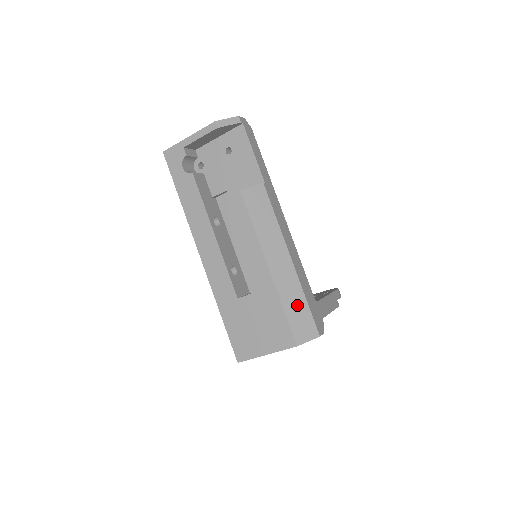
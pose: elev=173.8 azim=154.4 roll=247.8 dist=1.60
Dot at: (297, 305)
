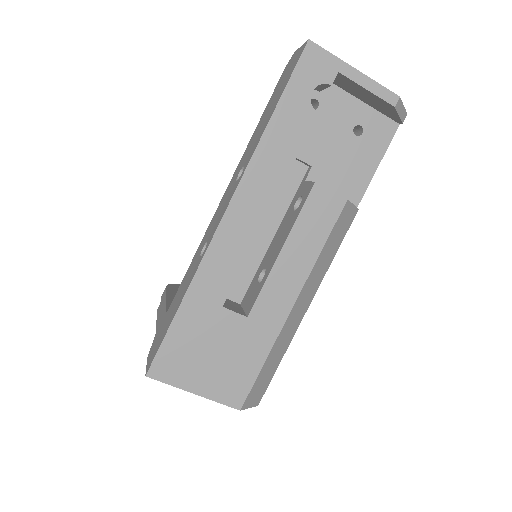
Dot at: (273, 363)
